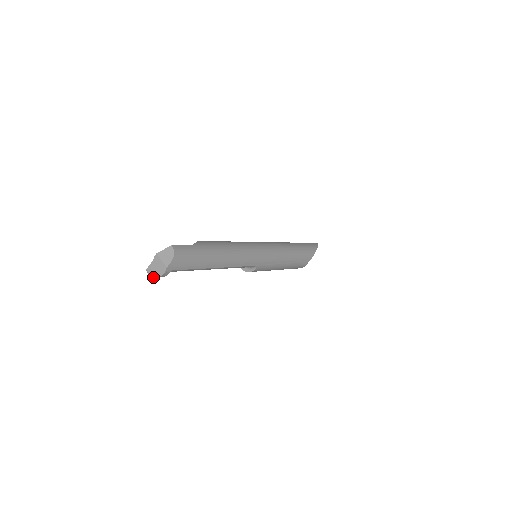
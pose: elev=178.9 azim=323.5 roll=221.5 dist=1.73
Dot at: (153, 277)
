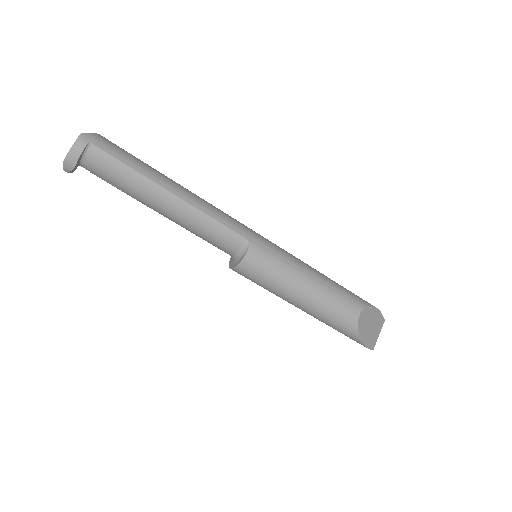
Dot at: (65, 157)
